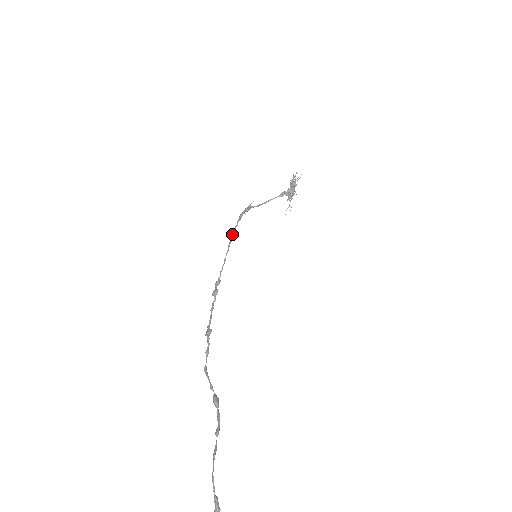
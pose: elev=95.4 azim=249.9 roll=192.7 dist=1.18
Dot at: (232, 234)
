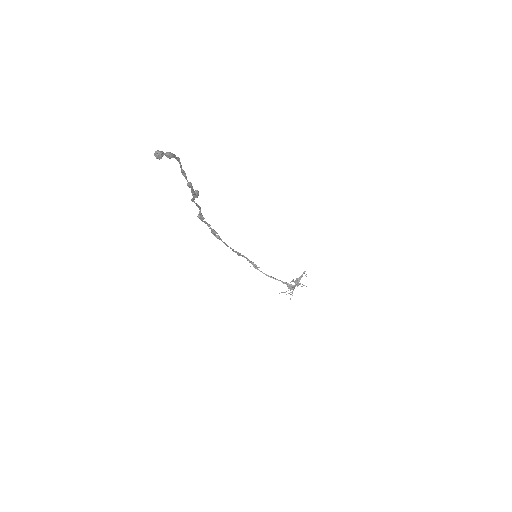
Dot at: occluded
